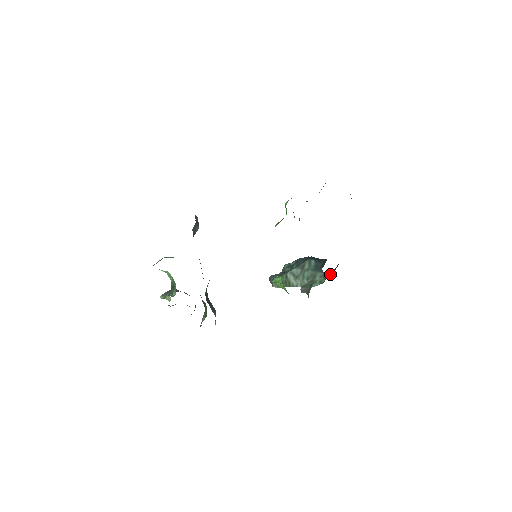
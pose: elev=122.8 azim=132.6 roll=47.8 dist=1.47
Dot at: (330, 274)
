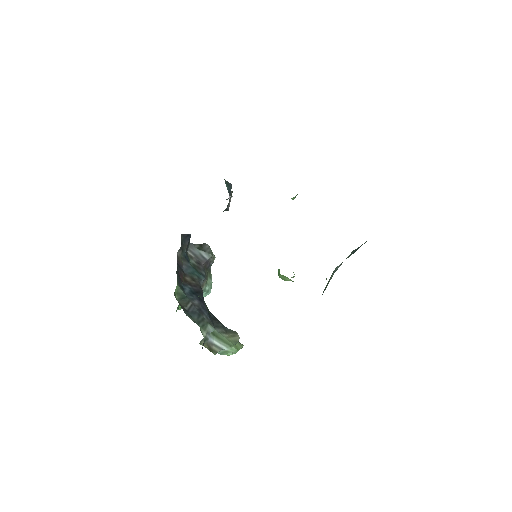
Dot at: occluded
